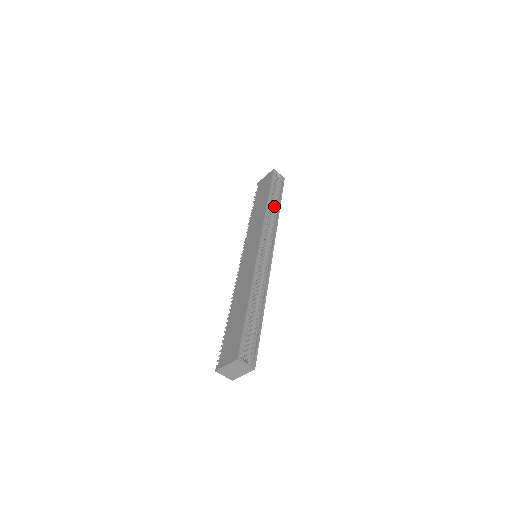
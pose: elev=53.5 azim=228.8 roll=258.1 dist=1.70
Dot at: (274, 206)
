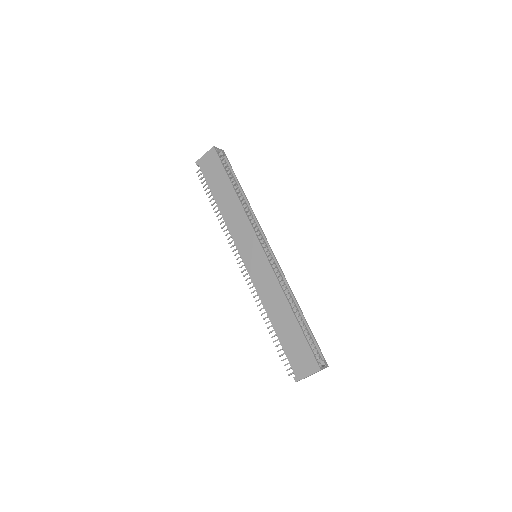
Dot at: (238, 192)
